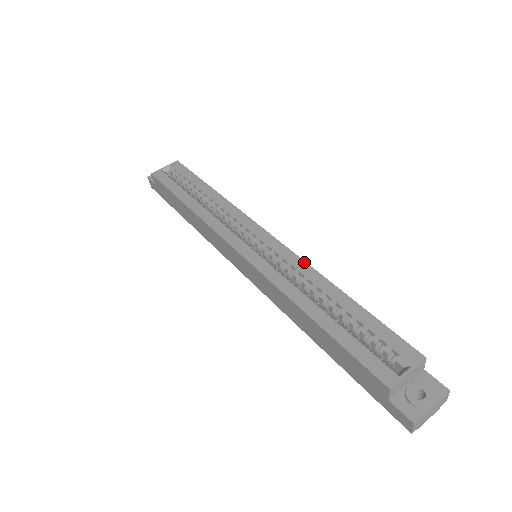
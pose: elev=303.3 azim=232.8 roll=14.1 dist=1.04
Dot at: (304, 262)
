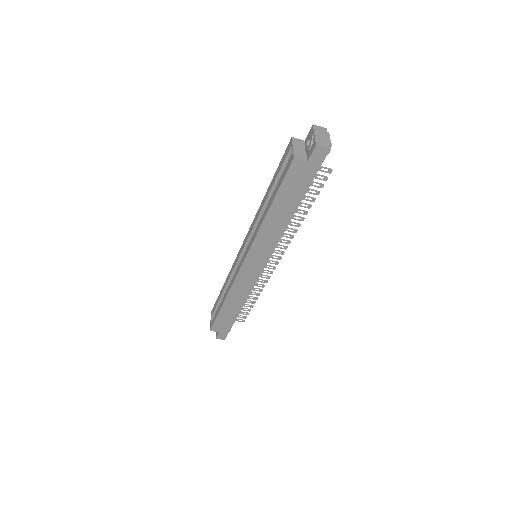
Dot at: (255, 218)
